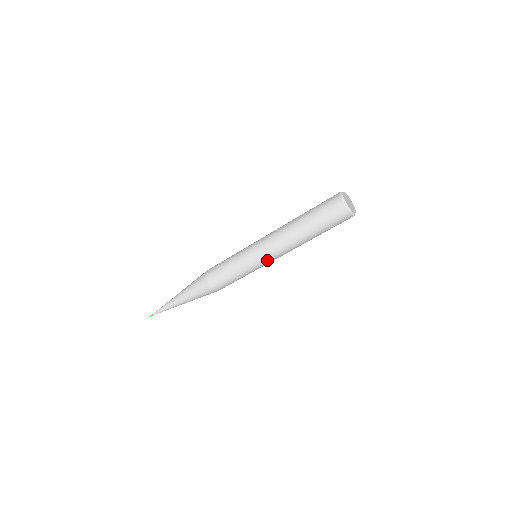
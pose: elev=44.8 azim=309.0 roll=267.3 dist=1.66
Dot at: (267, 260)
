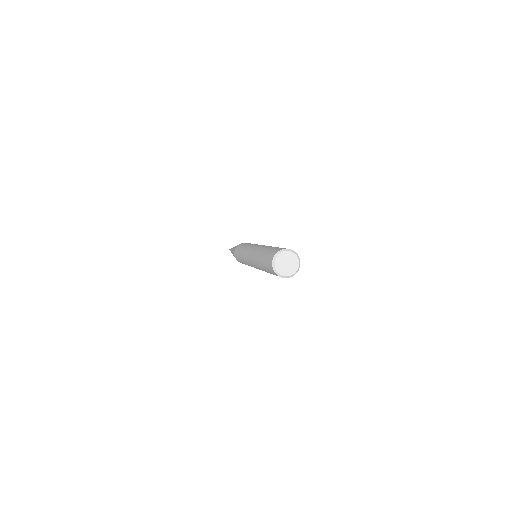
Dot at: occluded
